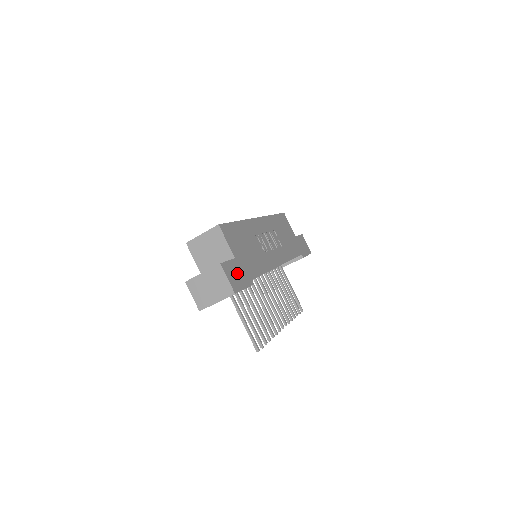
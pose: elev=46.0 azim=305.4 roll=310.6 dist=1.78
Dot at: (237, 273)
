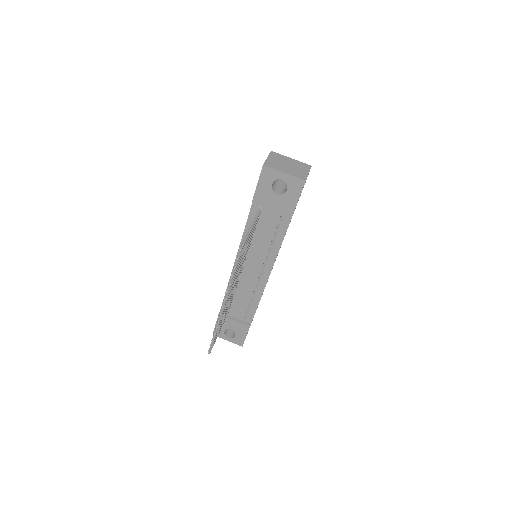
Dot at: occluded
